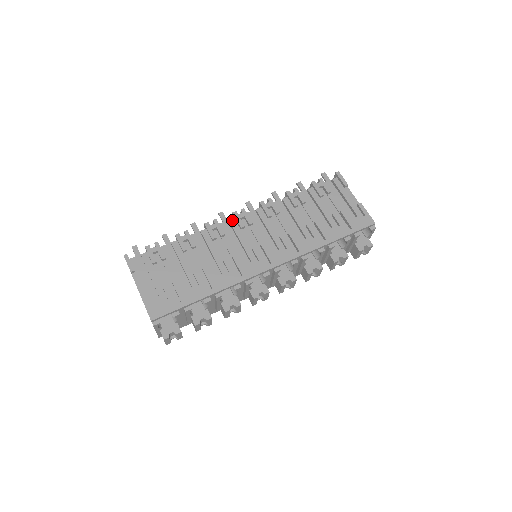
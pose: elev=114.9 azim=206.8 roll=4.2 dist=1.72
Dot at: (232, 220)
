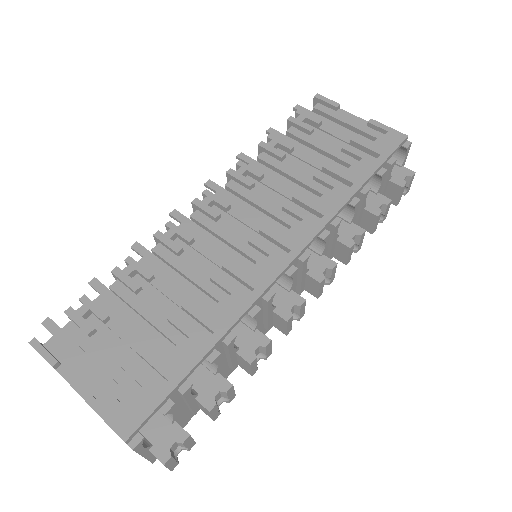
Dot at: (195, 214)
